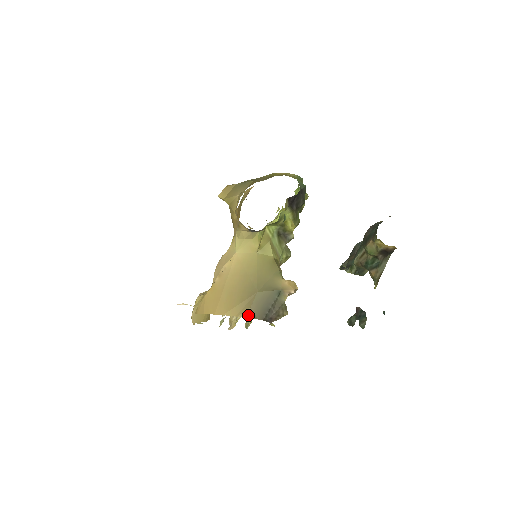
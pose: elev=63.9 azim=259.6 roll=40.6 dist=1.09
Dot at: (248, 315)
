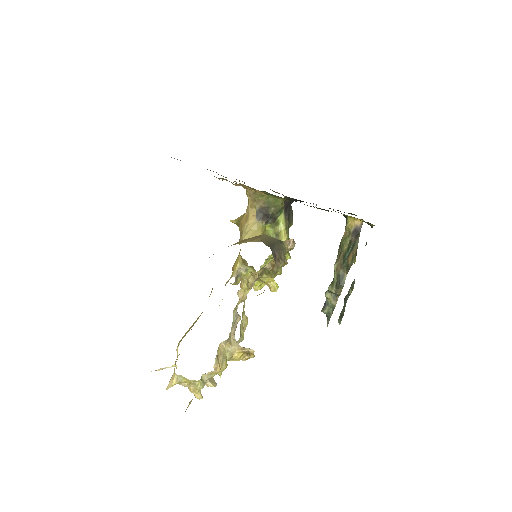
Dot at: (258, 241)
